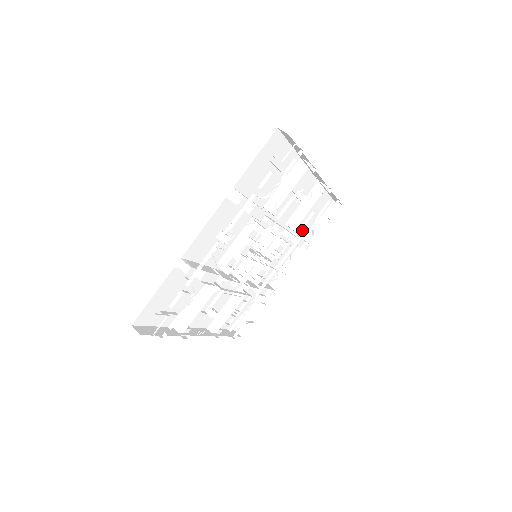
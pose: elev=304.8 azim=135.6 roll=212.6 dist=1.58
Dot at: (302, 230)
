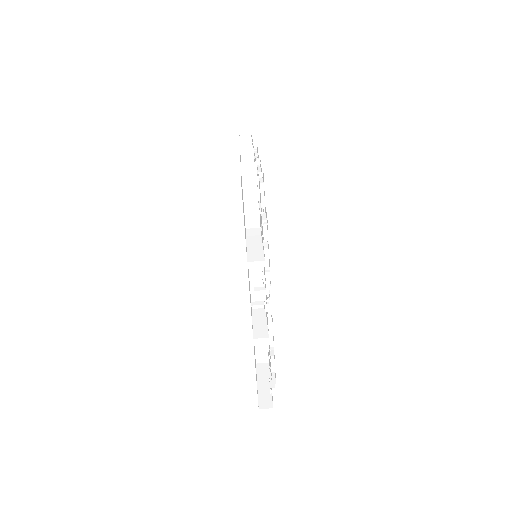
Dot at: occluded
